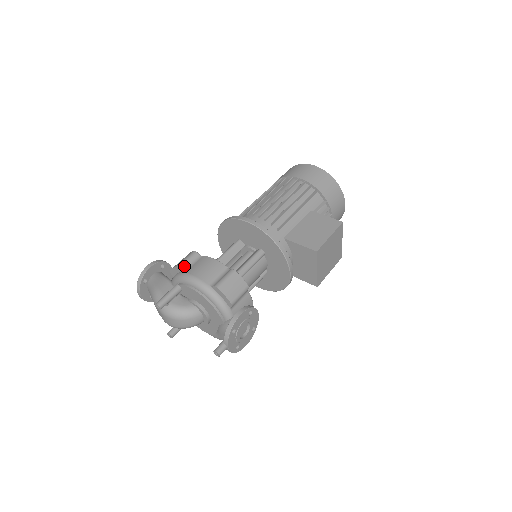
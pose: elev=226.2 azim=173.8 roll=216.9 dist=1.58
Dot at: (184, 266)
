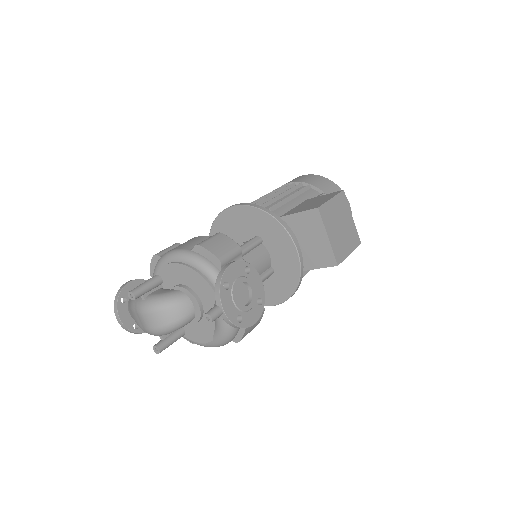
Dot at: (162, 253)
